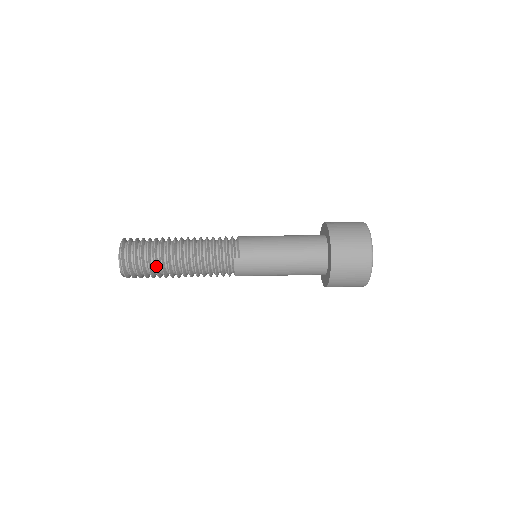
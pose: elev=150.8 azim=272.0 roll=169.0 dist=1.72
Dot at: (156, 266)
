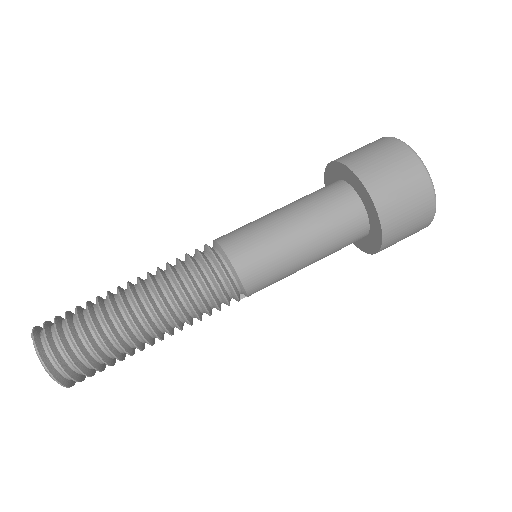
Dot at: occluded
